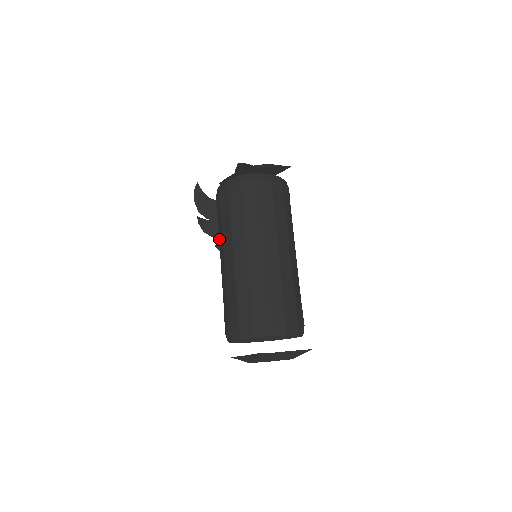
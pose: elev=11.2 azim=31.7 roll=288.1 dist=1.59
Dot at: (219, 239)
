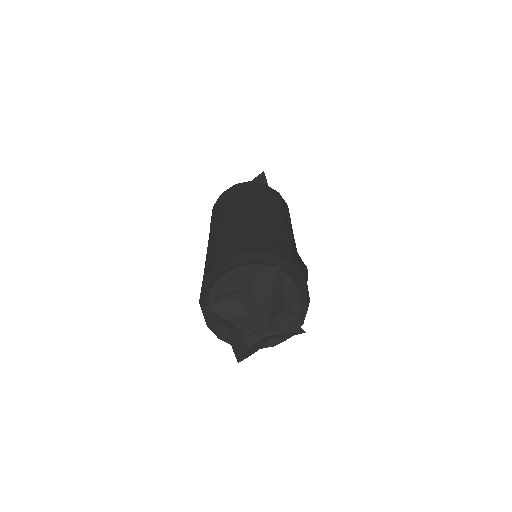
Dot at: occluded
